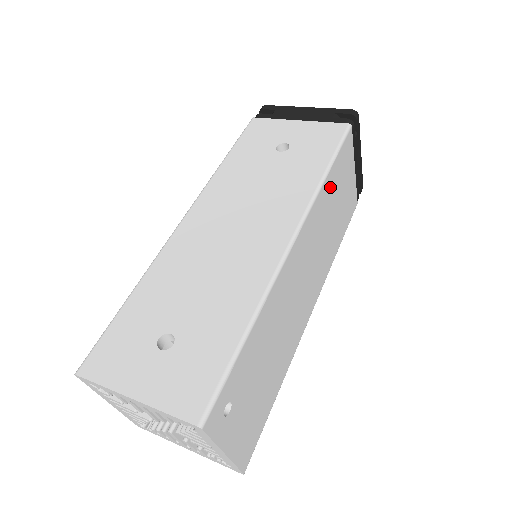
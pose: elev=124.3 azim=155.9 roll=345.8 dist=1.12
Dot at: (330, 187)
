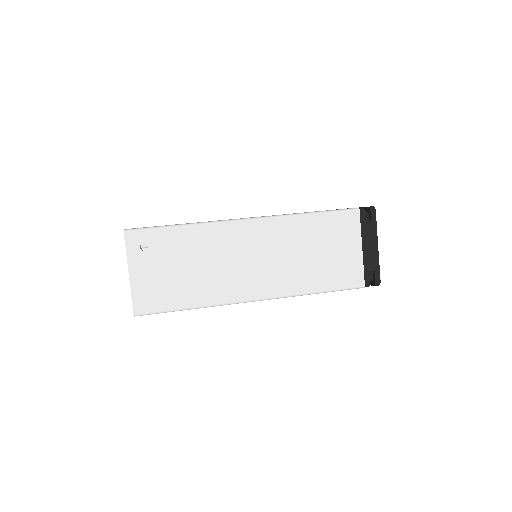
Dot at: (311, 227)
